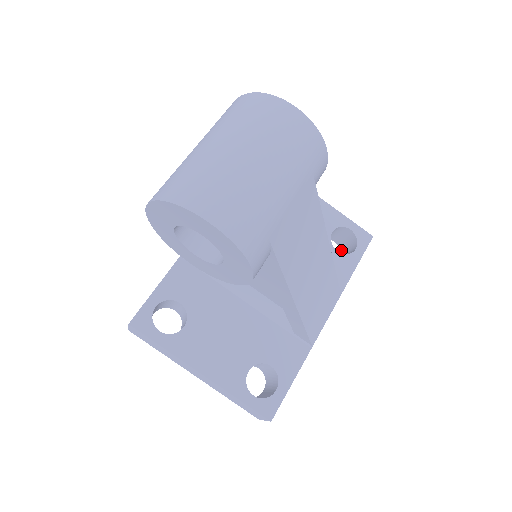
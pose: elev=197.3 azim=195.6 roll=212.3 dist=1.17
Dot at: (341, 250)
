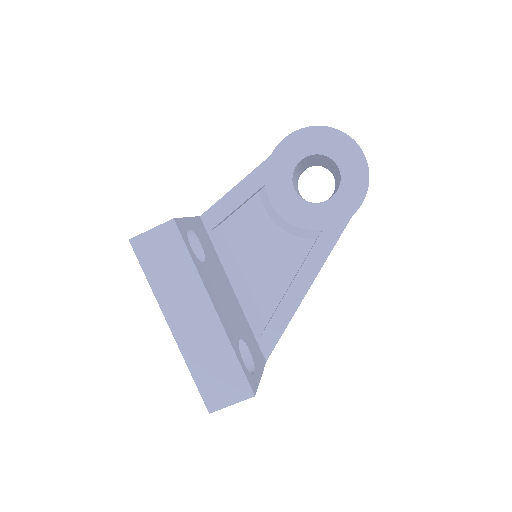
Dot at: occluded
